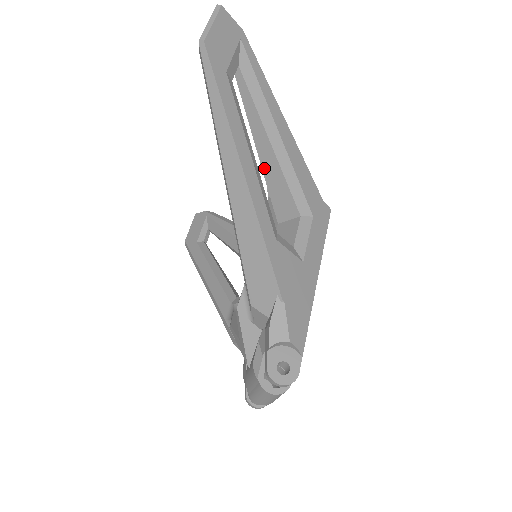
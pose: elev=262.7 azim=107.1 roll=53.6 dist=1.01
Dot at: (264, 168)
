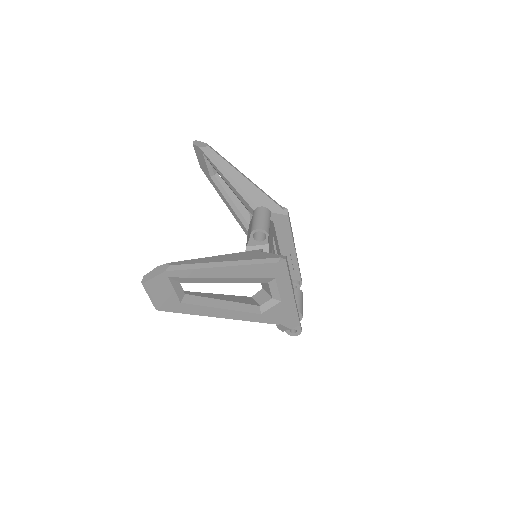
Dot at: occluded
